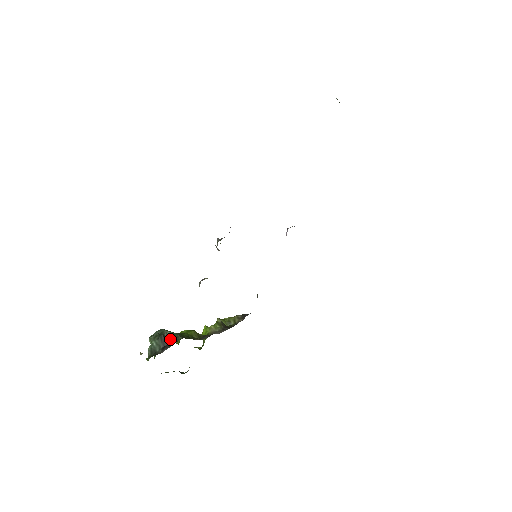
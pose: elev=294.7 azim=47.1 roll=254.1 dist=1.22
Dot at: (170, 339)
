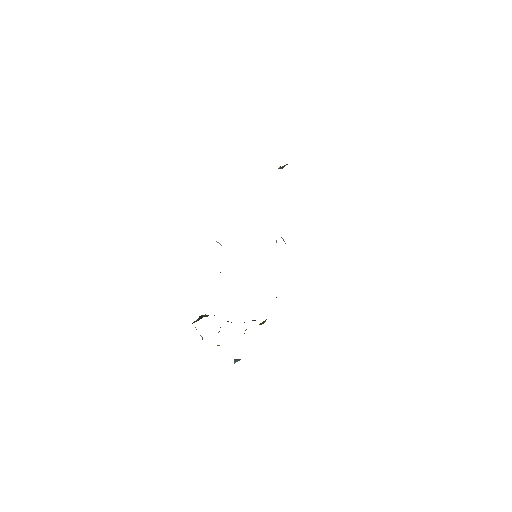
Dot at: (205, 316)
